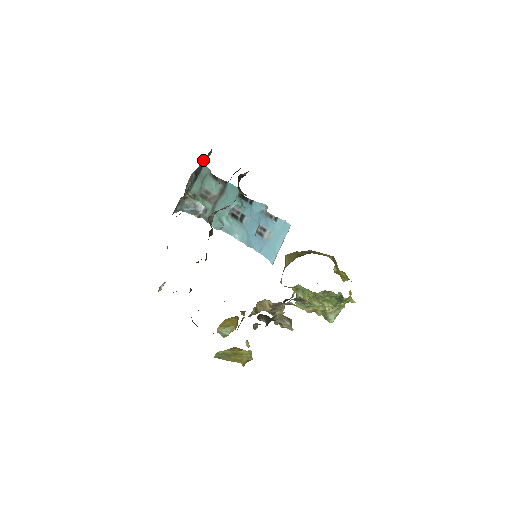
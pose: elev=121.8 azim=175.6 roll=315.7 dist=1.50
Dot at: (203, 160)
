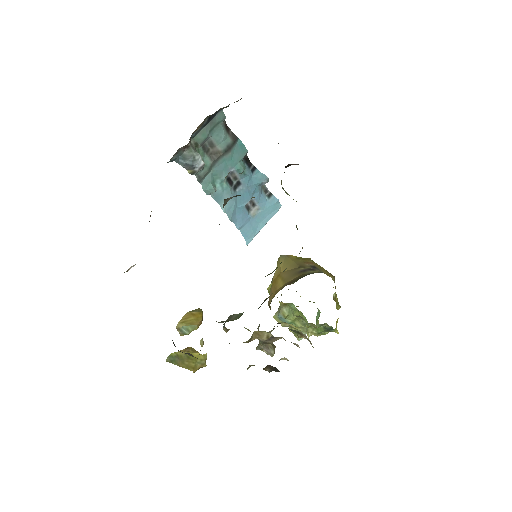
Dot at: occluded
